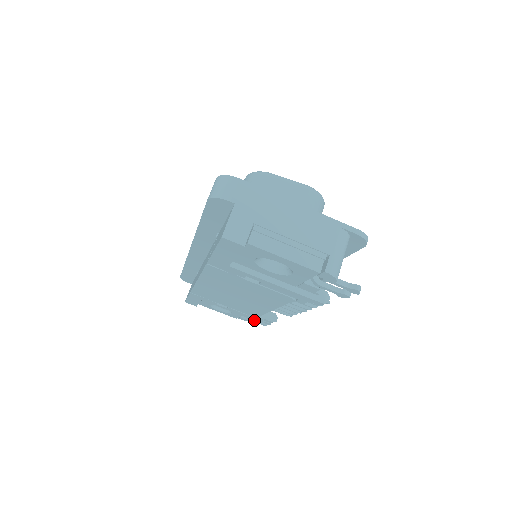
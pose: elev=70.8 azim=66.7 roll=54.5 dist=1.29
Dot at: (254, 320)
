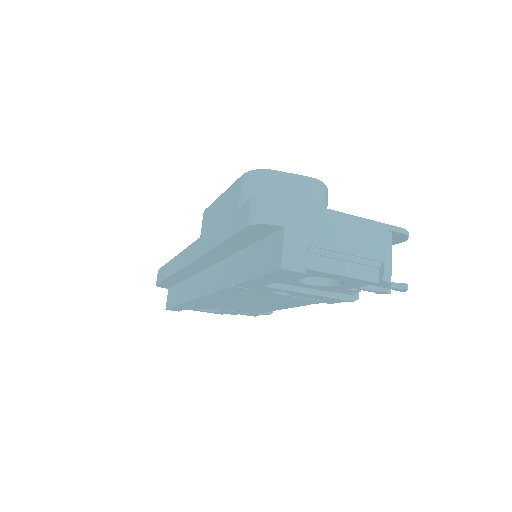
Dot at: (249, 315)
